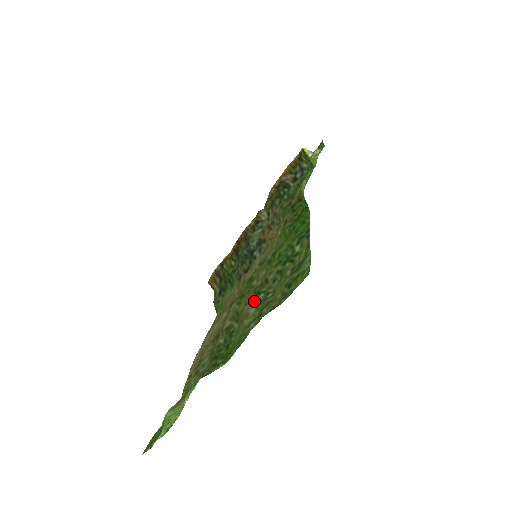
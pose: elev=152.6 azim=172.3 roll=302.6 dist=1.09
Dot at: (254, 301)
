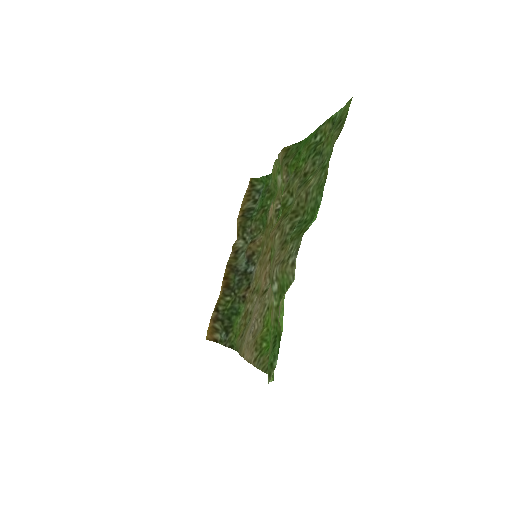
Dot at: (306, 184)
